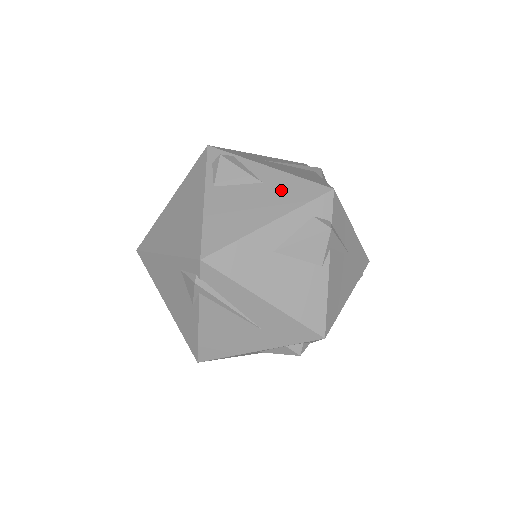
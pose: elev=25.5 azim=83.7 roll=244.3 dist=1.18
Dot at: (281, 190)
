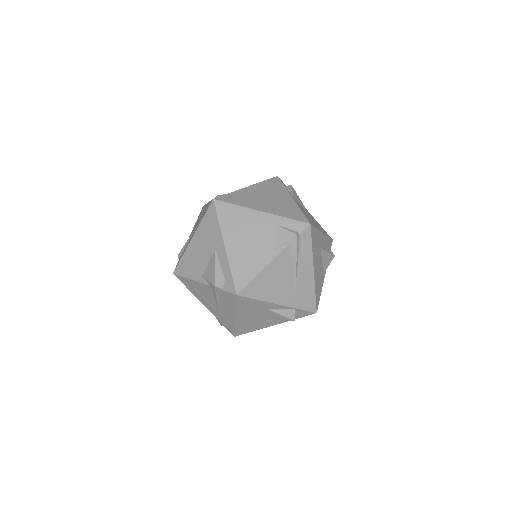
Dot at: (317, 223)
